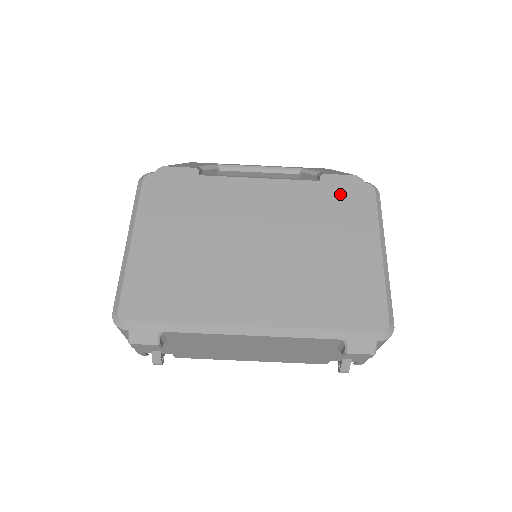
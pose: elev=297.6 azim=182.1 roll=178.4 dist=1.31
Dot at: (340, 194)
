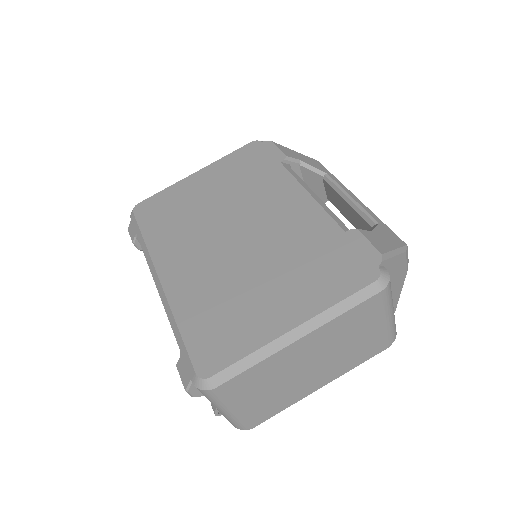
Dot at: (342, 255)
